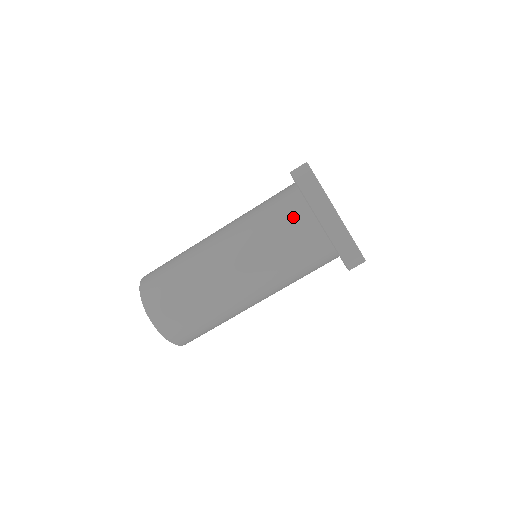
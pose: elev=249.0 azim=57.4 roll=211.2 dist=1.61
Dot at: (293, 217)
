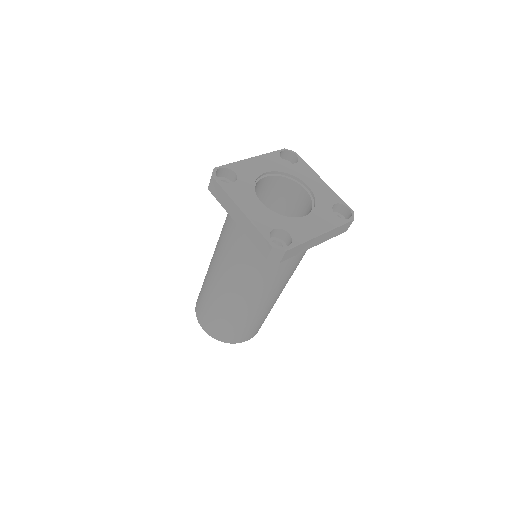
Dot at: (231, 221)
